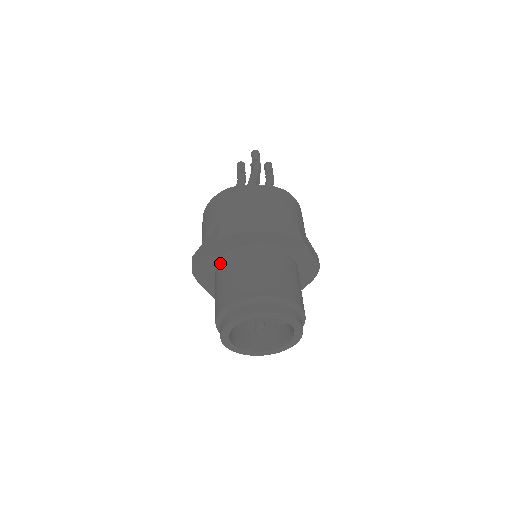
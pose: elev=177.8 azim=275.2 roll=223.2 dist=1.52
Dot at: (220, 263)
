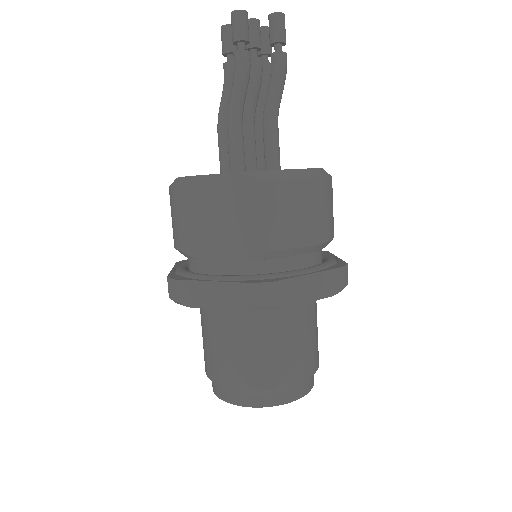
Dot at: occluded
